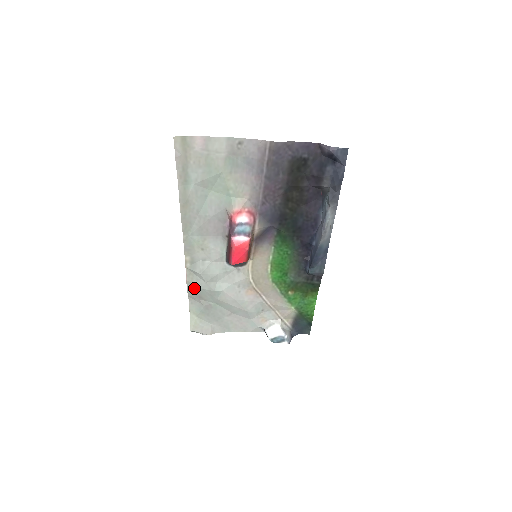
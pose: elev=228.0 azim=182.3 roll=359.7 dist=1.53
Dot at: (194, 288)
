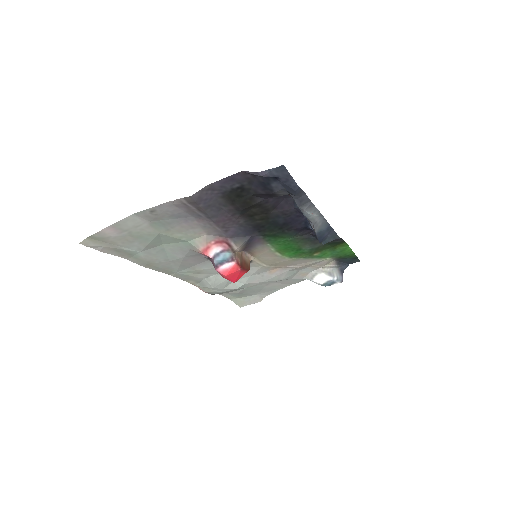
Dot at: (216, 293)
